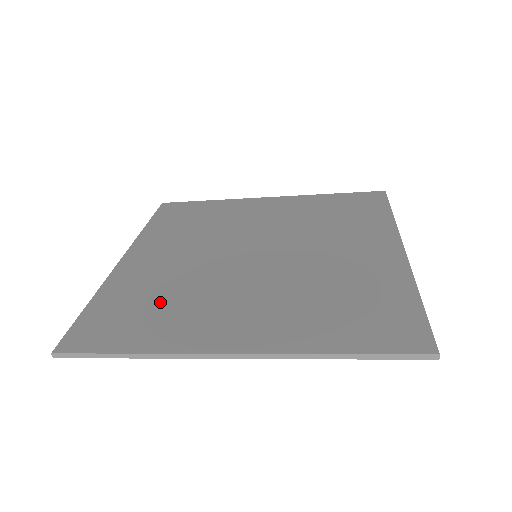
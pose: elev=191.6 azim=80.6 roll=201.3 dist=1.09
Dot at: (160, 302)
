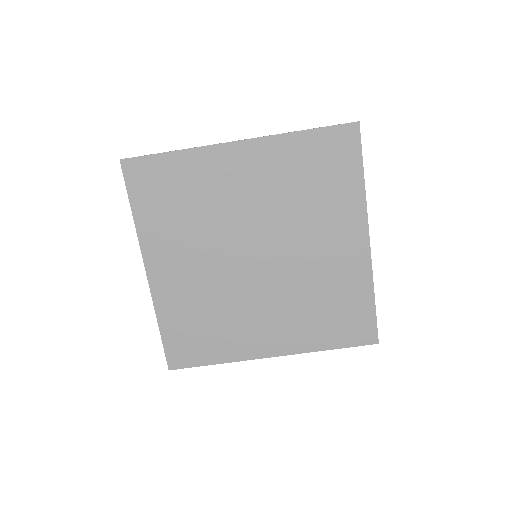
Dot at: (186, 203)
